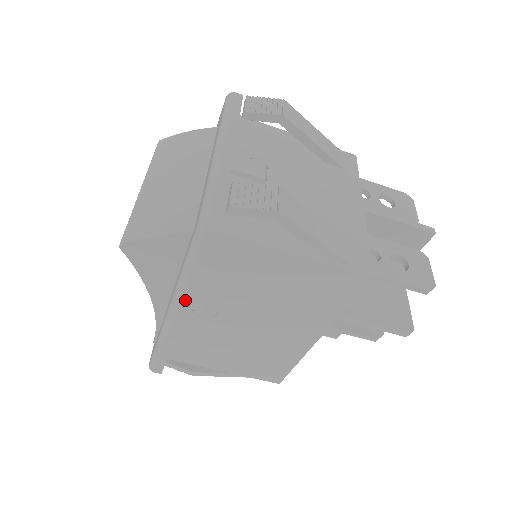
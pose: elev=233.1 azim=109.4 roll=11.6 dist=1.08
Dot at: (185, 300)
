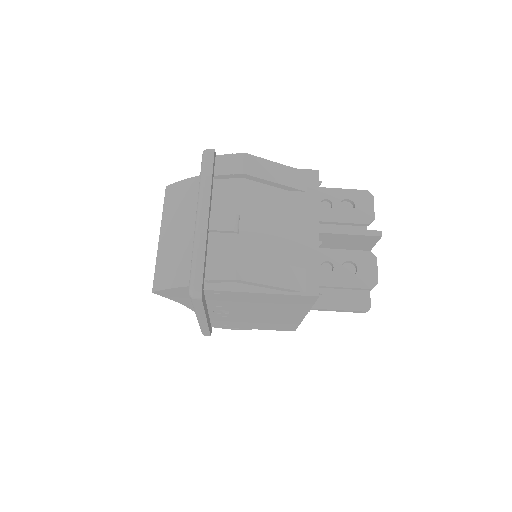
Dot at: (202, 316)
